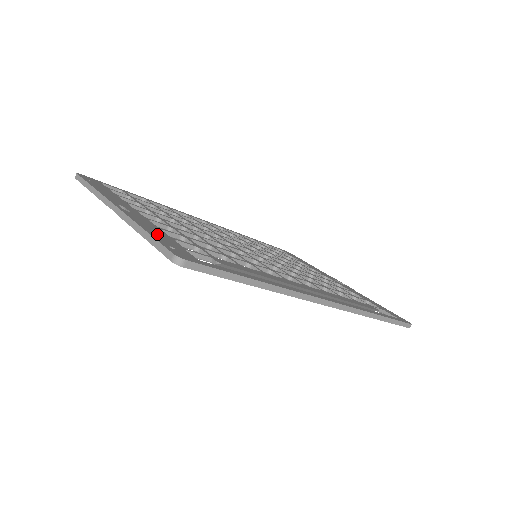
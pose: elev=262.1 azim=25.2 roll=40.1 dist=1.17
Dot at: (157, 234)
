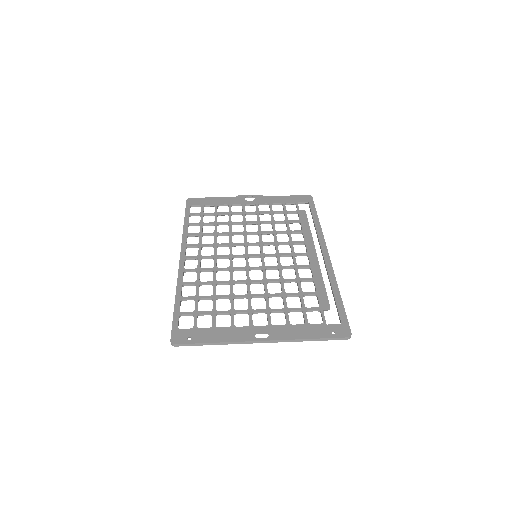
Dot at: (311, 333)
